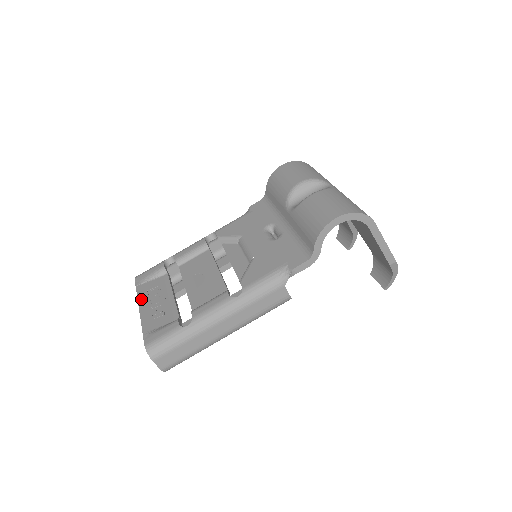
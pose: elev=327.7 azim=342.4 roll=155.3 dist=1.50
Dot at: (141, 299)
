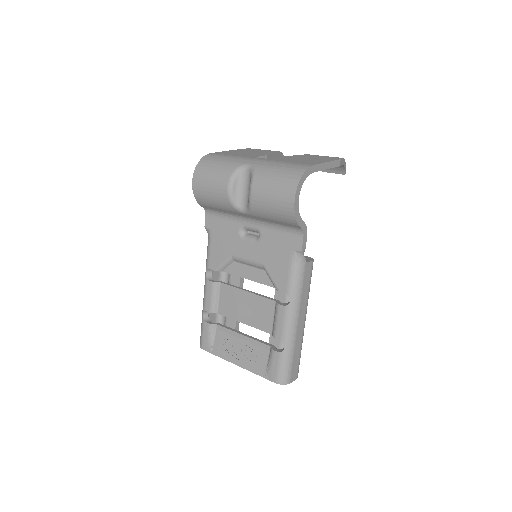
Dot at: (228, 358)
